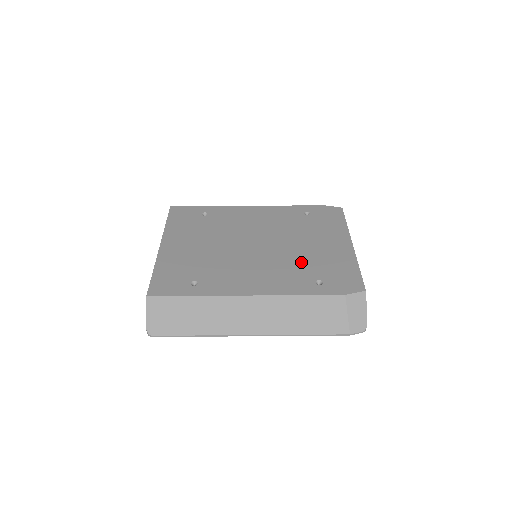
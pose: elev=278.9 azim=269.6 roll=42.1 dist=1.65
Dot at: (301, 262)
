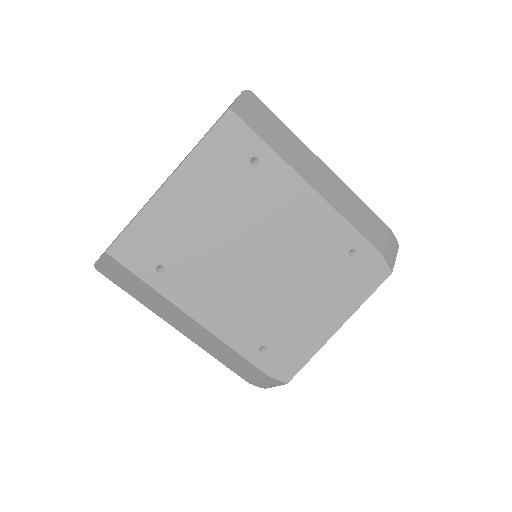
Dot at: (274, 316)
